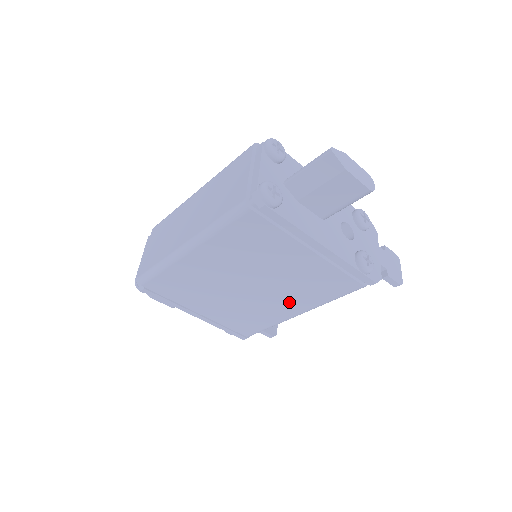
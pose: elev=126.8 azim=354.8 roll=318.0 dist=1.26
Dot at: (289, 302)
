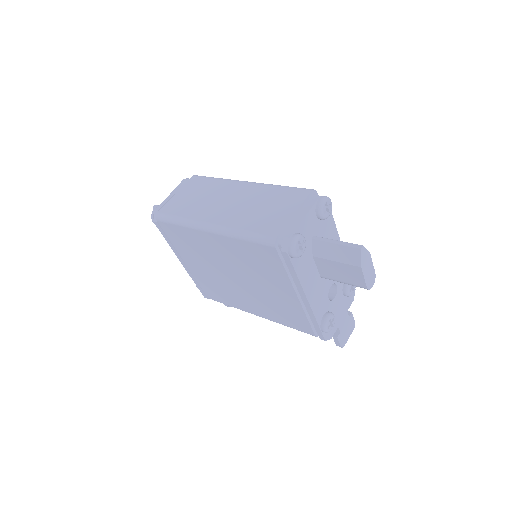
Dot at: (256, 305)
